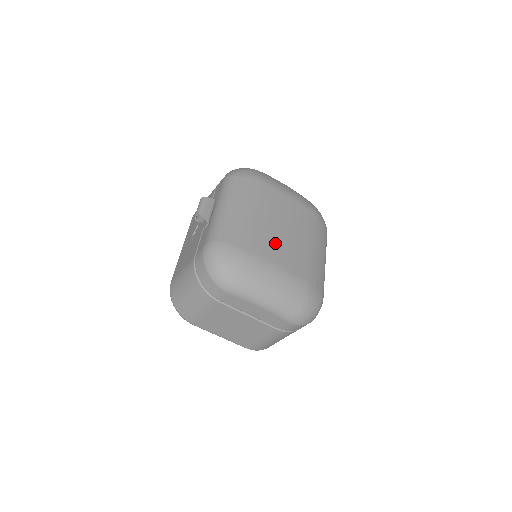
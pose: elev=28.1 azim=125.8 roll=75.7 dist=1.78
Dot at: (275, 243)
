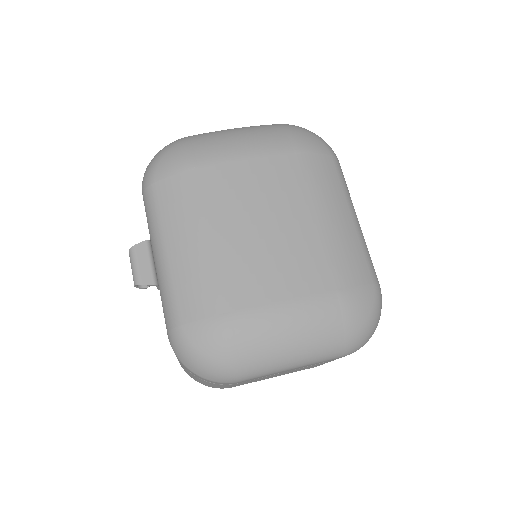
Dot at: (260, 267)
